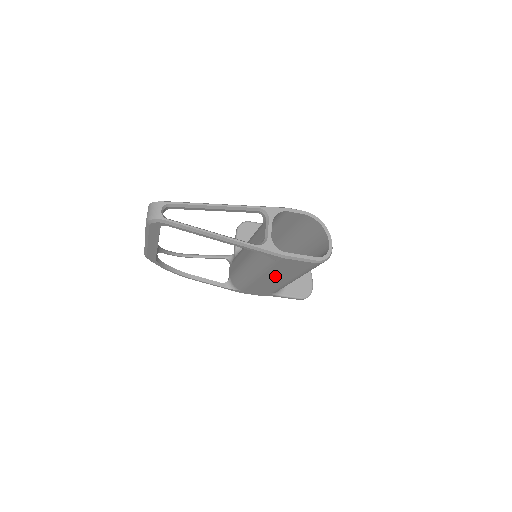
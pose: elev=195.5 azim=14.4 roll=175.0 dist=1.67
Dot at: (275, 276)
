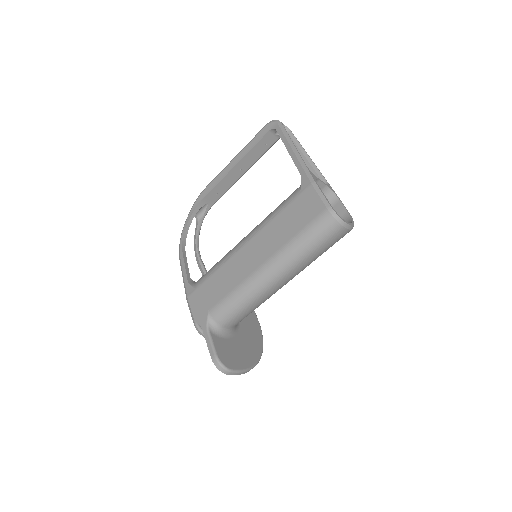
Dot at: (263, 242)
